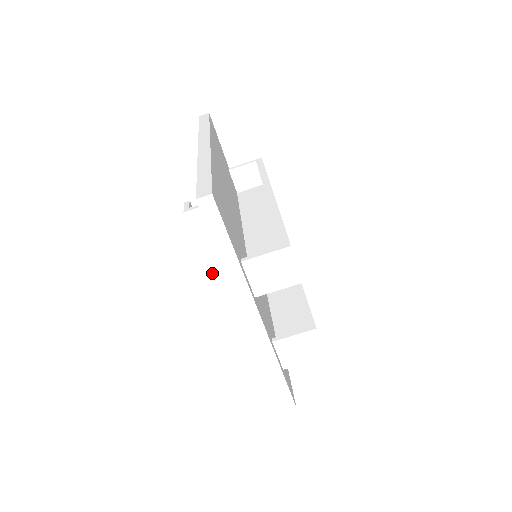
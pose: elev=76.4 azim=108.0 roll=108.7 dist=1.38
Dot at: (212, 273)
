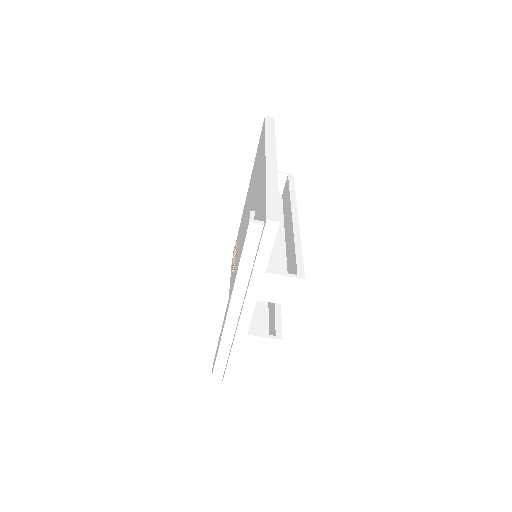
Dot at: (239, 270)
